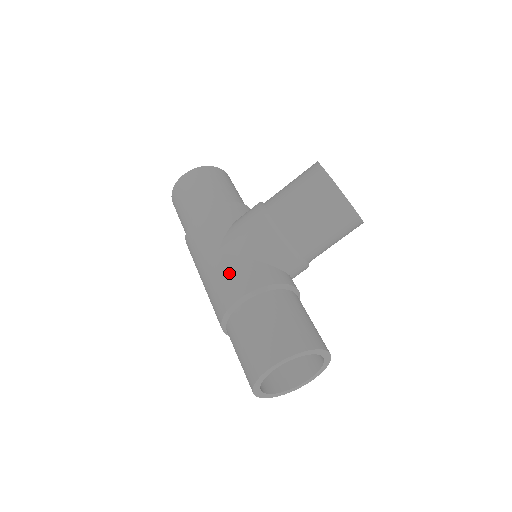
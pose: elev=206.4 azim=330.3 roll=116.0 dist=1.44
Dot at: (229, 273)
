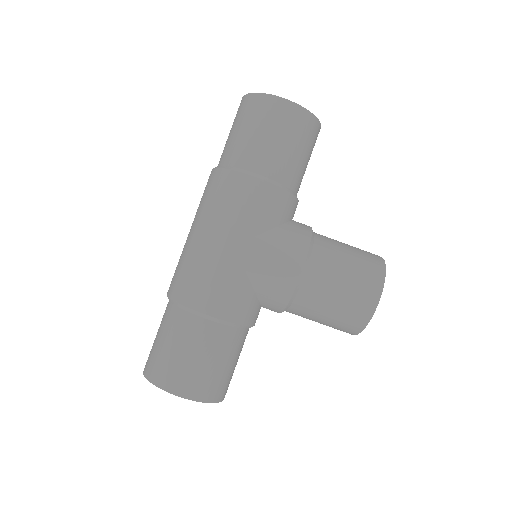
Dot at: (224, 281)
